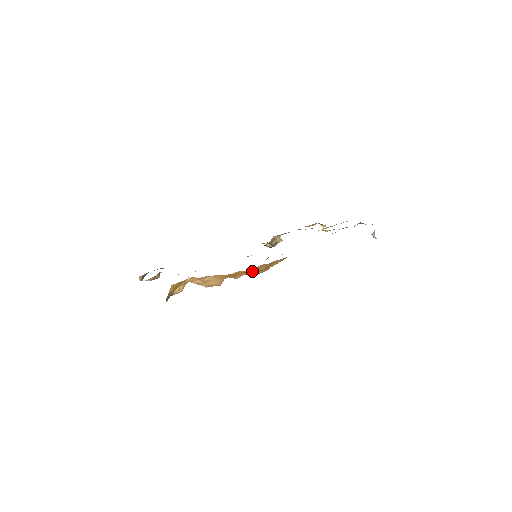
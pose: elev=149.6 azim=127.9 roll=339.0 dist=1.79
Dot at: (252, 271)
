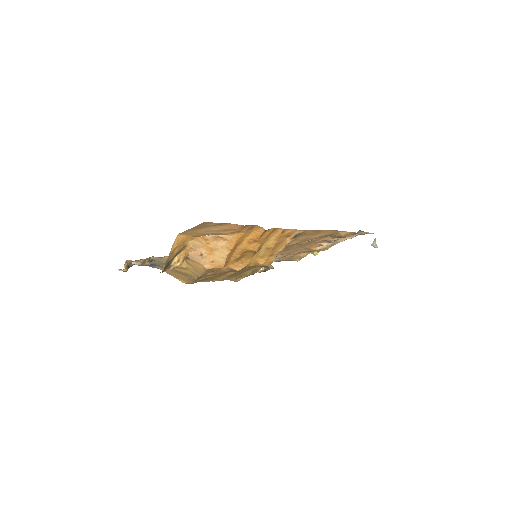
Dot at: (258, 256)
